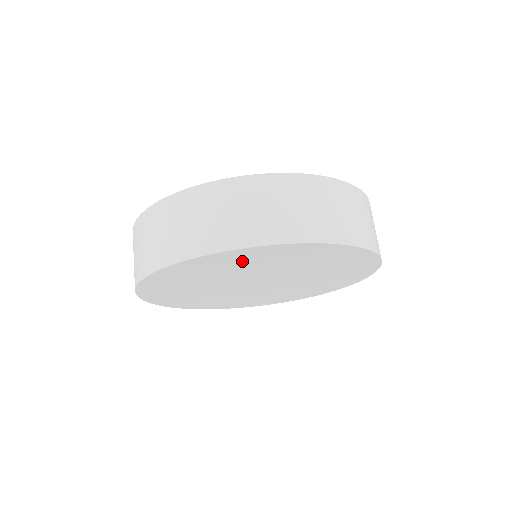
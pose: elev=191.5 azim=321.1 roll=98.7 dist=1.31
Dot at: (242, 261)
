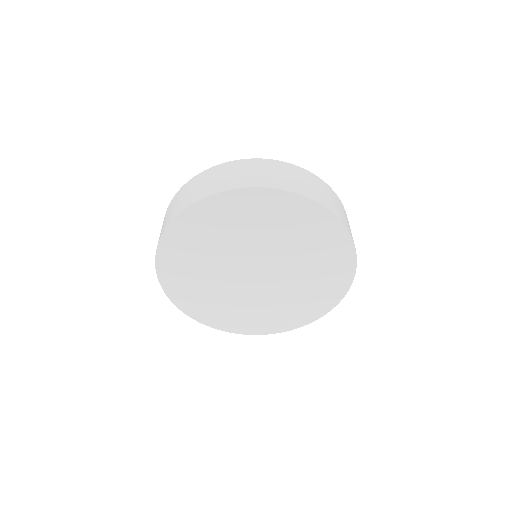
Dot at: (186, 251)
